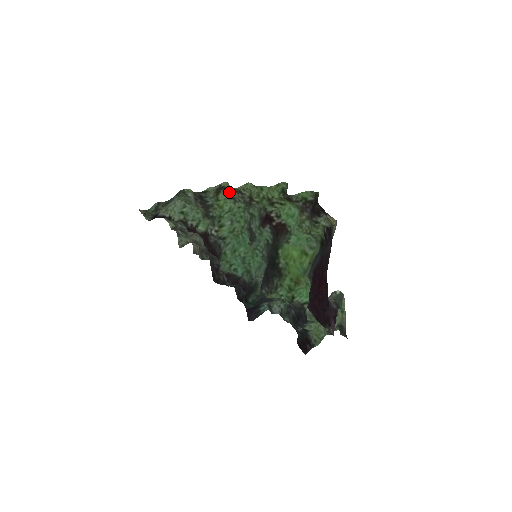
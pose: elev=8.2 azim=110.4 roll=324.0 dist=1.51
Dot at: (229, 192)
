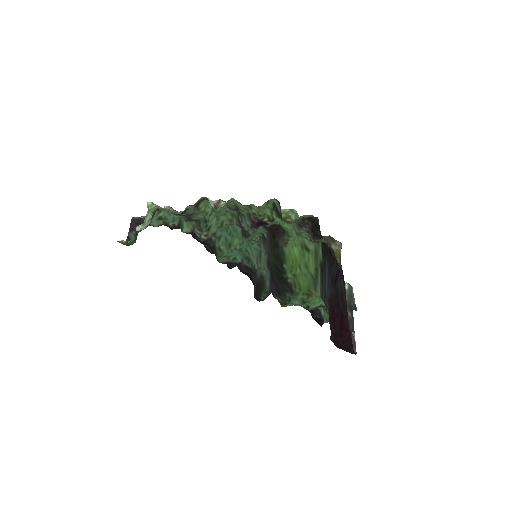
Dot at: occluded
